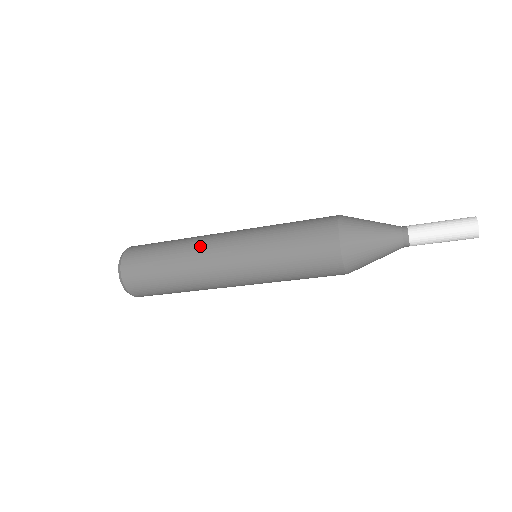
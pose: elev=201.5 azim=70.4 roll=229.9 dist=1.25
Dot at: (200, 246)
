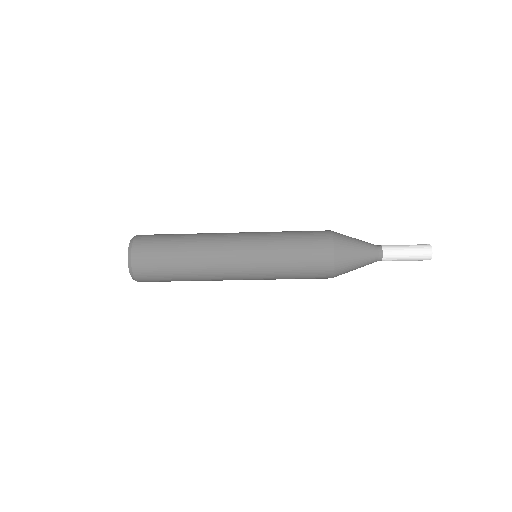
Dot at: (212, 238)
